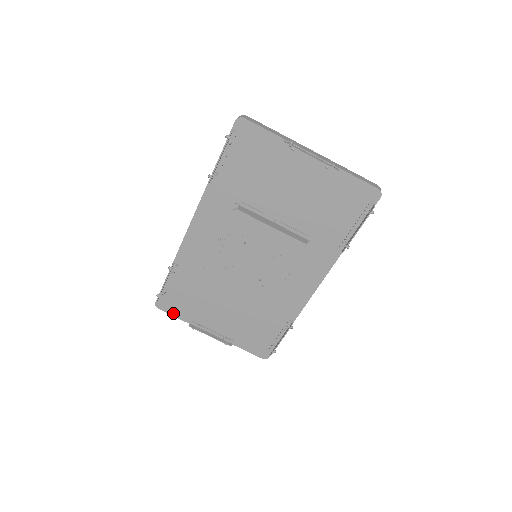
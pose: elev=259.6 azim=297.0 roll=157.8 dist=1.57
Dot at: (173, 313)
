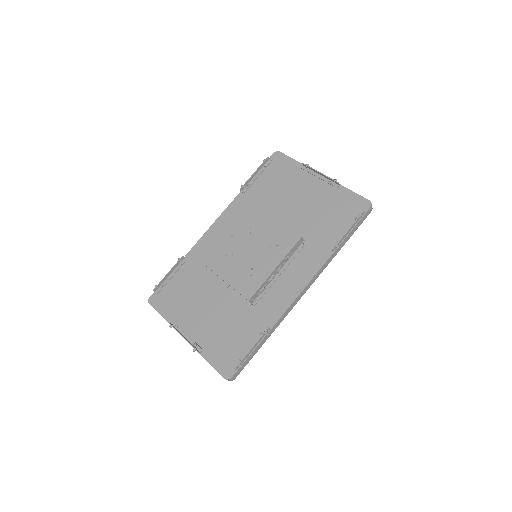
Dot at: (160, 310)
